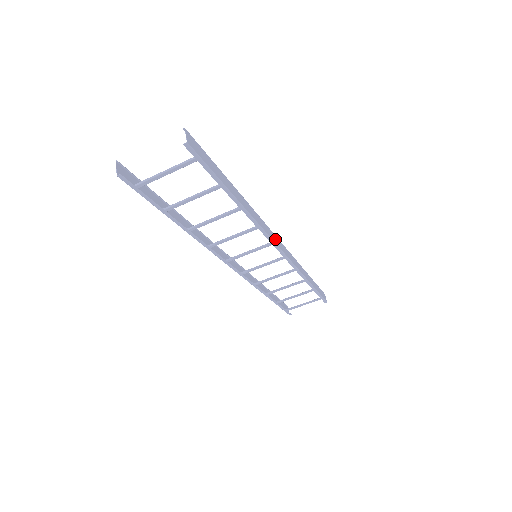
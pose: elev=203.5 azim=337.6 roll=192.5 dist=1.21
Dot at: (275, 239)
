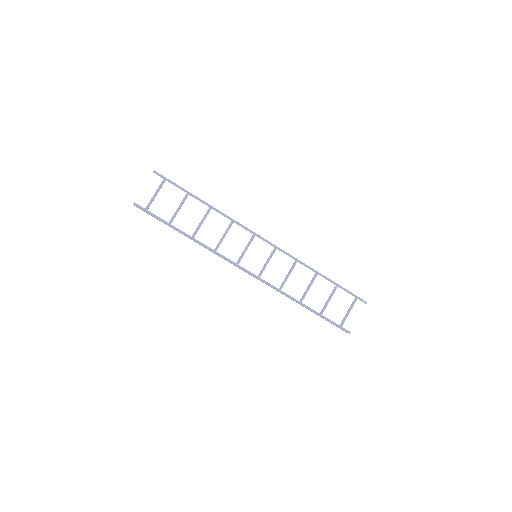
Dot at: (256, 234)
